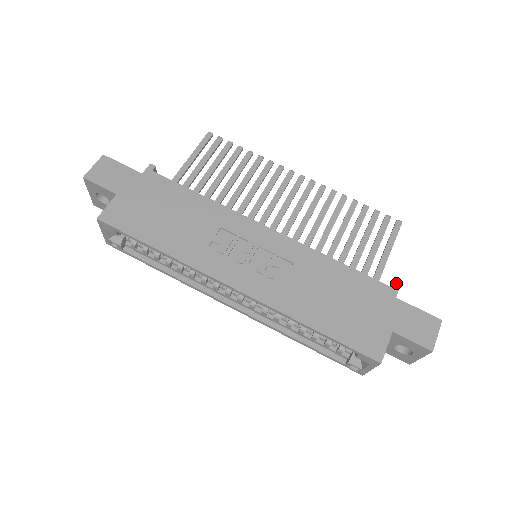
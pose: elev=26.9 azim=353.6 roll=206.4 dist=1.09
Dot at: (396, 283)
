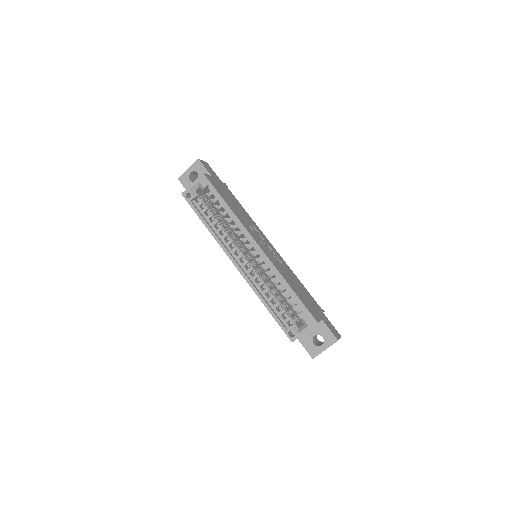
Dot at: occluded
